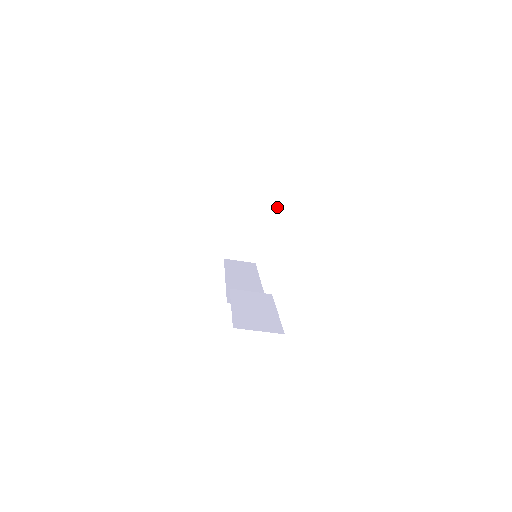
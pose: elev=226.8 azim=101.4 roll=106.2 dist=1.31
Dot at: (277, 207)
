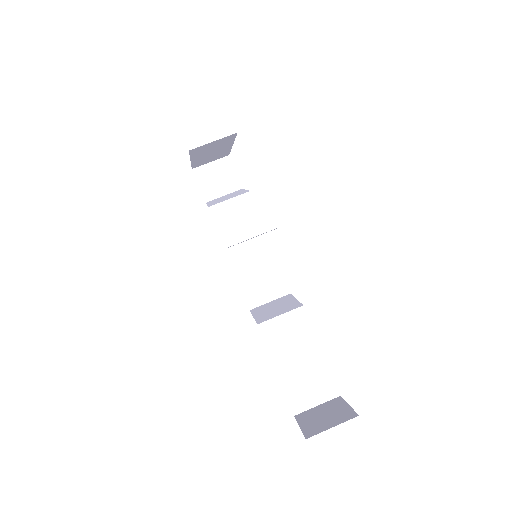
Dot at: occluded
